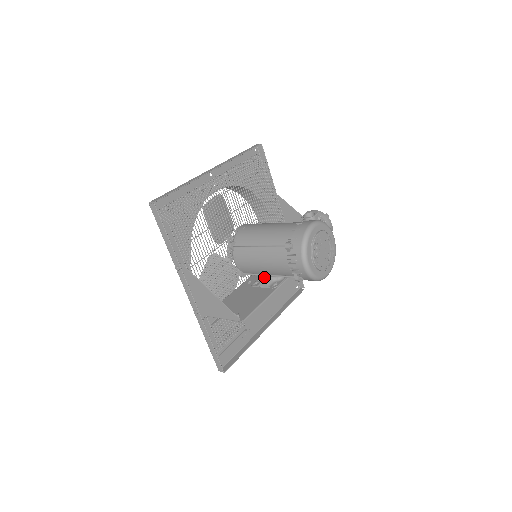
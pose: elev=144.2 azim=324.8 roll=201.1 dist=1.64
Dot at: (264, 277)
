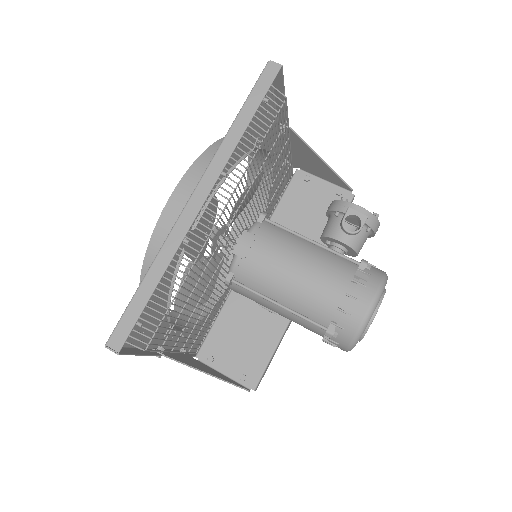
Dot at: occluded
